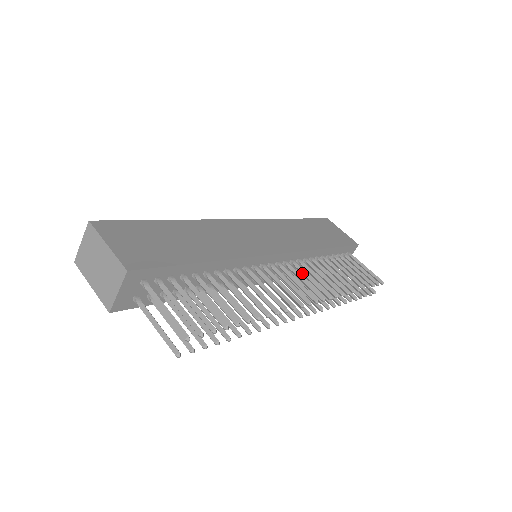
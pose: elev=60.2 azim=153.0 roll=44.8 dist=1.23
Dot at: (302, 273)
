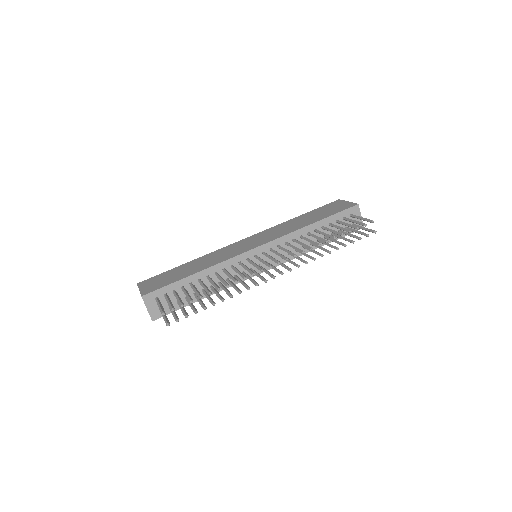
Dot at: occluded
